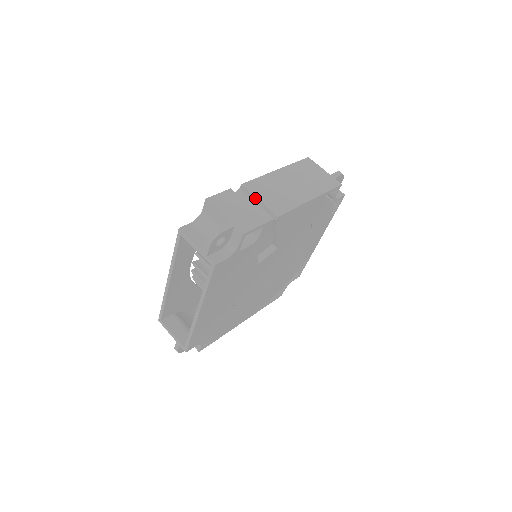
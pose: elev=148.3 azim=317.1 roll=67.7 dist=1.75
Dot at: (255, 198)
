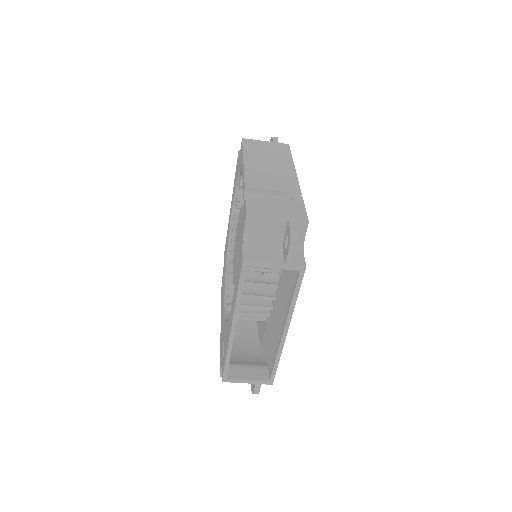
Dot at: (268, 191)
